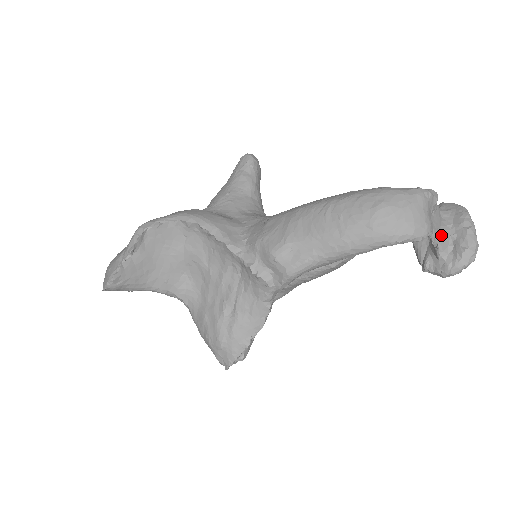
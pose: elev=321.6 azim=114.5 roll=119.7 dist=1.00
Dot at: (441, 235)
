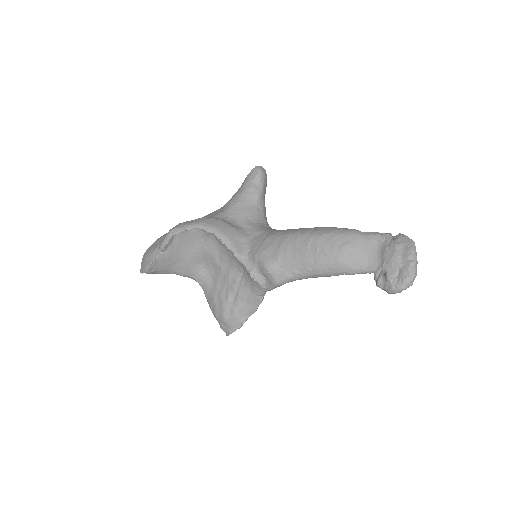
Dot at: (391, 265)
